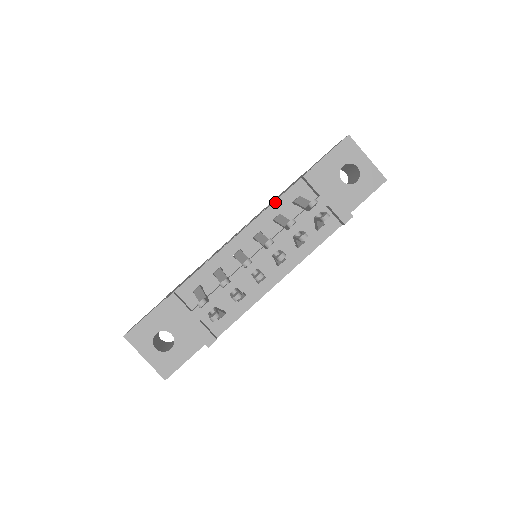
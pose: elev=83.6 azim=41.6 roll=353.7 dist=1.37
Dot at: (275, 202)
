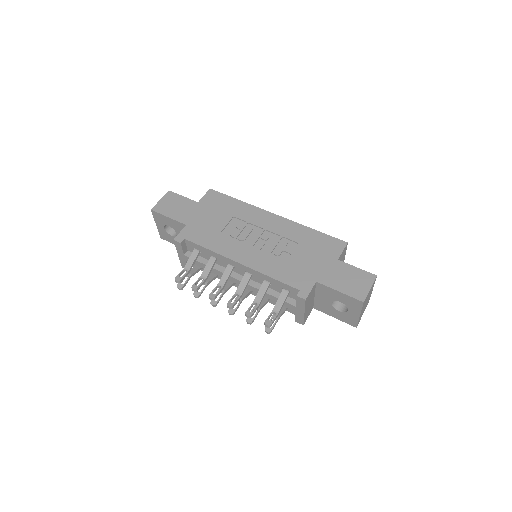
Dot at: (273, 279)
